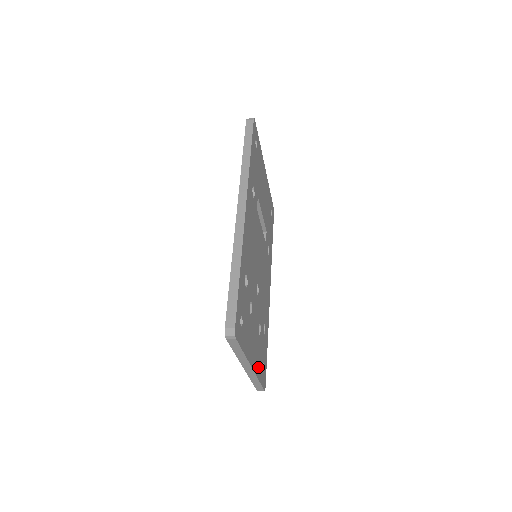
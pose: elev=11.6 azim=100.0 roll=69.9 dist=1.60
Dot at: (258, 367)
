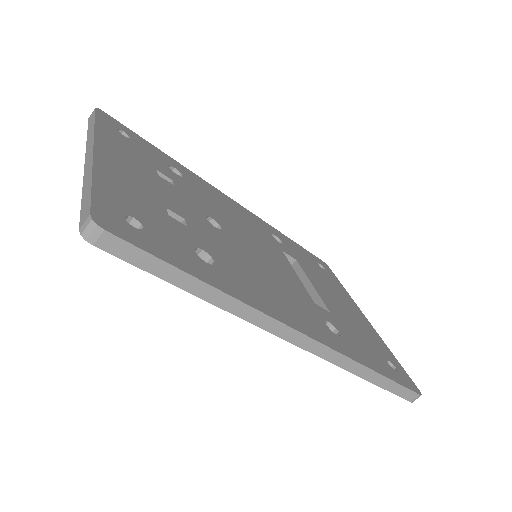
Dot at: (114, 184)
